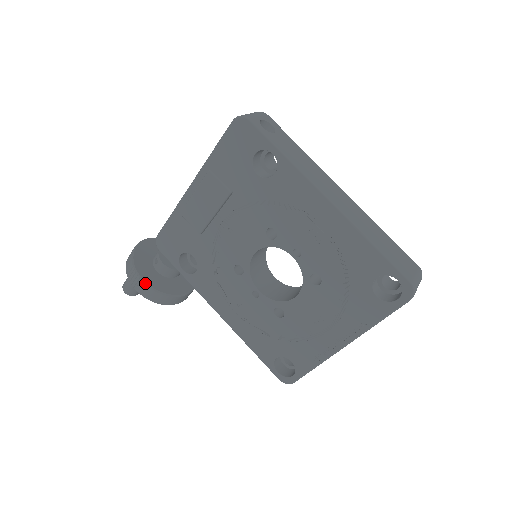
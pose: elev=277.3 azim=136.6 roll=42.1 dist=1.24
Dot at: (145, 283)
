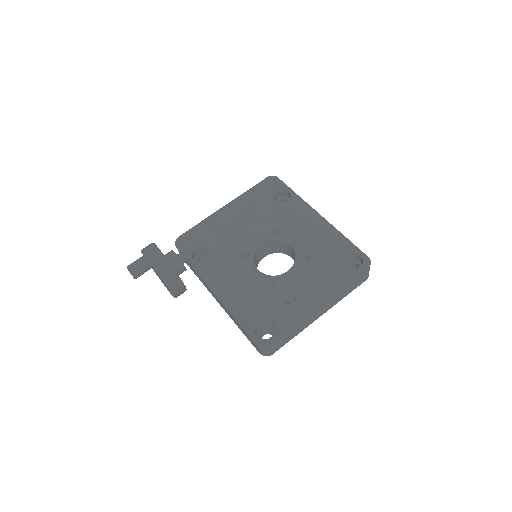
Dot at: (162, 253)
